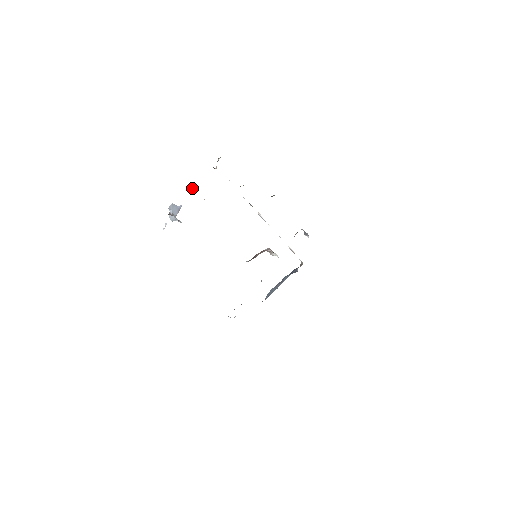
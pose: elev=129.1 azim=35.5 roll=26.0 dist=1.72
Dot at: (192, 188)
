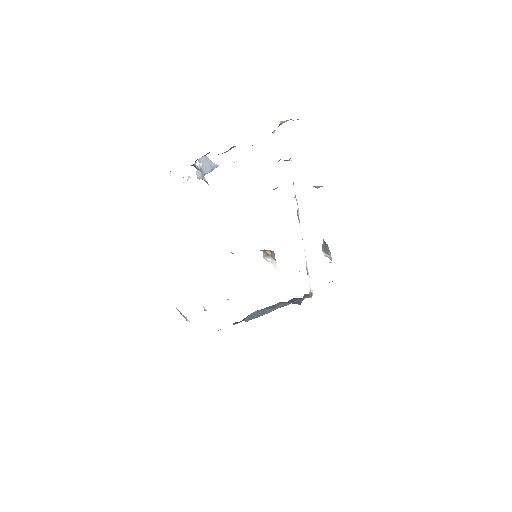
Dot at: (235, 146)
